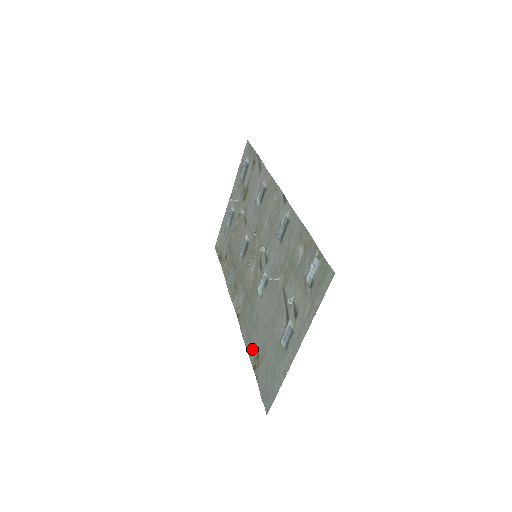
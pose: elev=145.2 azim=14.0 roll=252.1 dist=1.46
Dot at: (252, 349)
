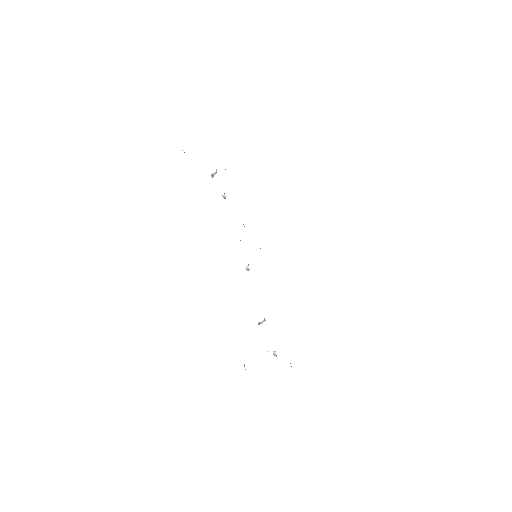
Dot at: occluded
